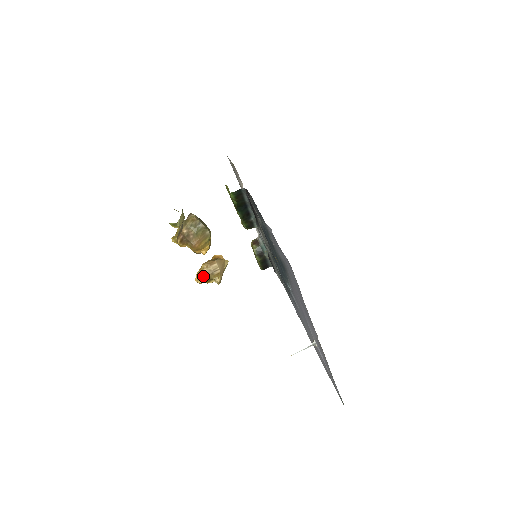
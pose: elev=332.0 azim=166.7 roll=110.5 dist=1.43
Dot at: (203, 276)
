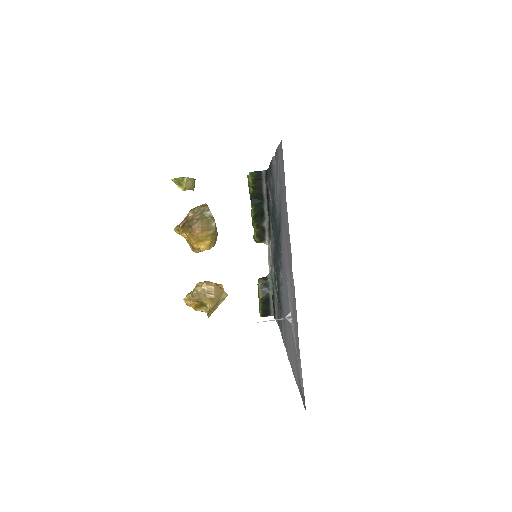
Dot at: (194, 295)
